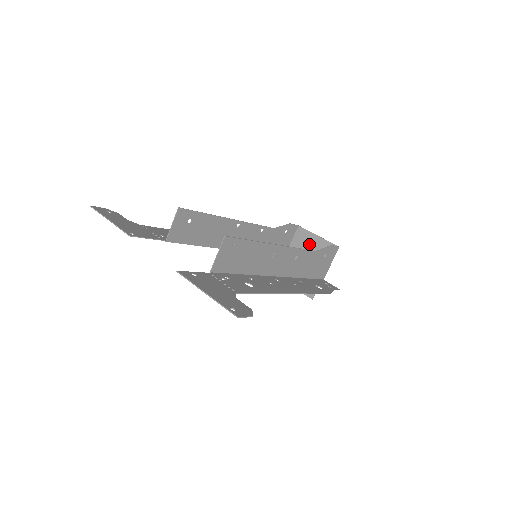
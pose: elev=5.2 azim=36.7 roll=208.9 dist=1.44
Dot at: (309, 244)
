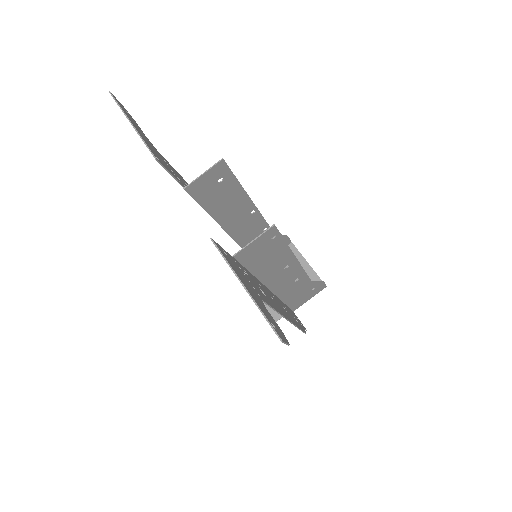
Dot at: occluded
